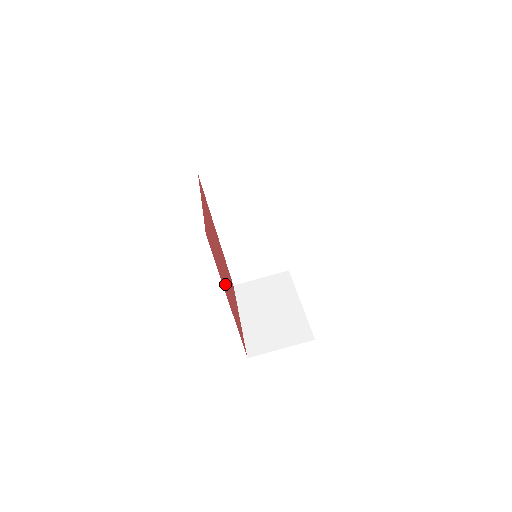
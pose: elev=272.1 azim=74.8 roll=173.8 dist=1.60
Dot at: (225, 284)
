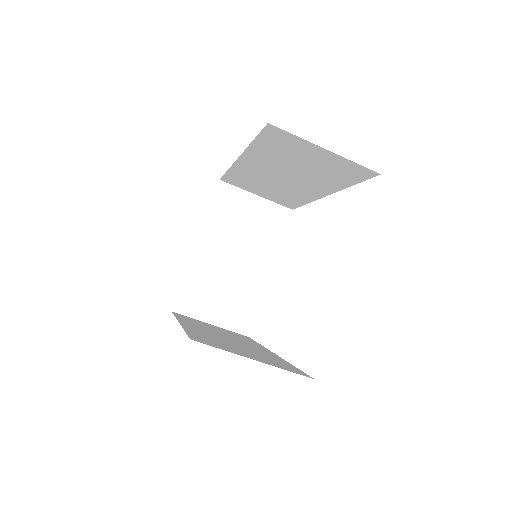
Dot at: occluded
